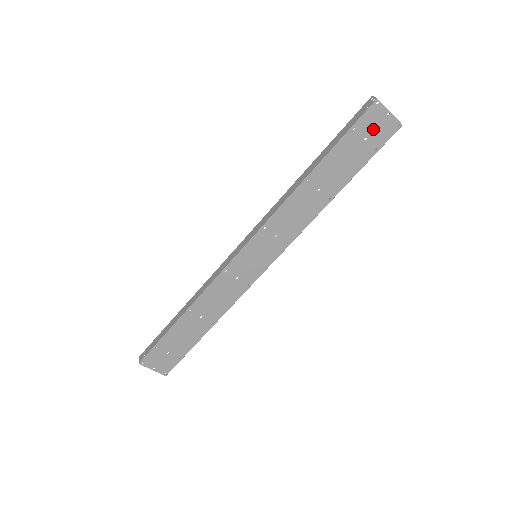
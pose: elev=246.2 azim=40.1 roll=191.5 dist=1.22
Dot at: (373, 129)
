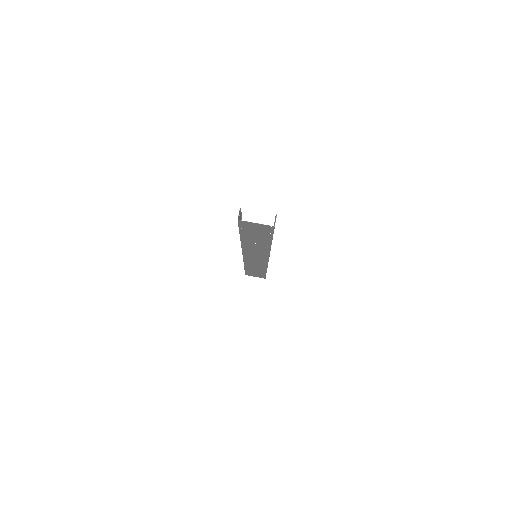
Dot at: (255, 228)
